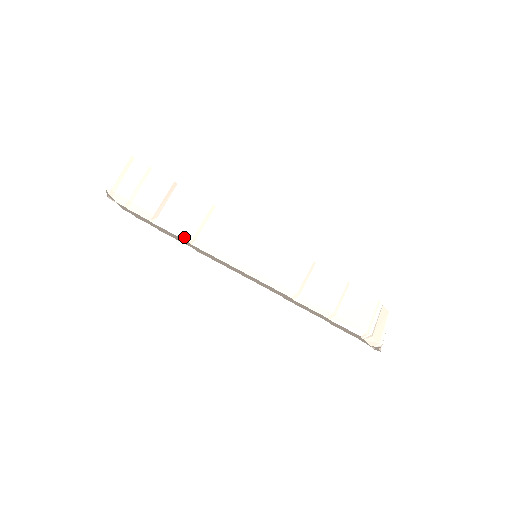
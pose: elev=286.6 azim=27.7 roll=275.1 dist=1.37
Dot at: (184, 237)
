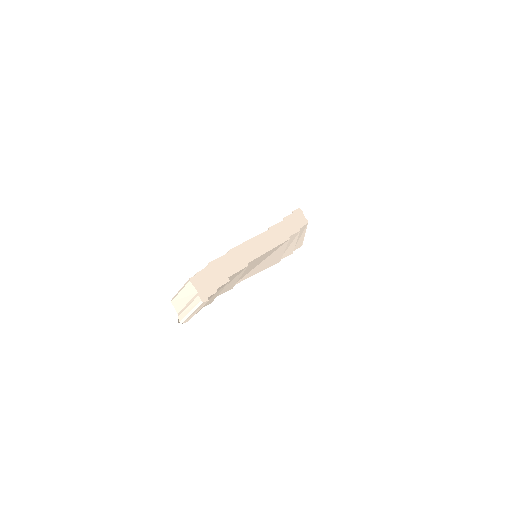
Dot at: occluded
